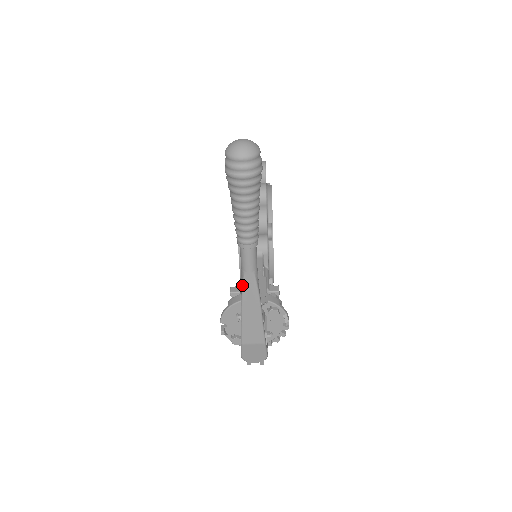
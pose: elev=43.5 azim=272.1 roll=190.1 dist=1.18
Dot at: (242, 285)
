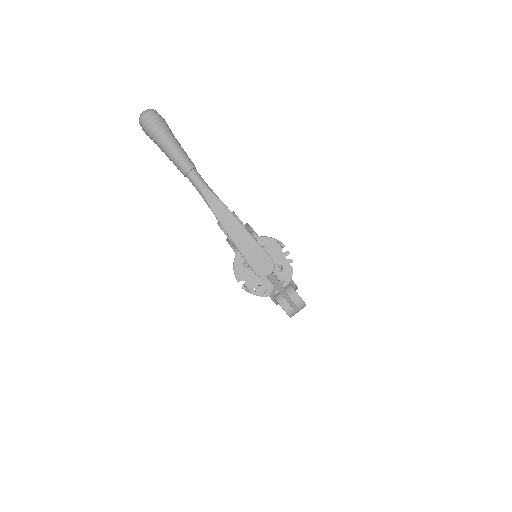
Dot at: (206, 203)
